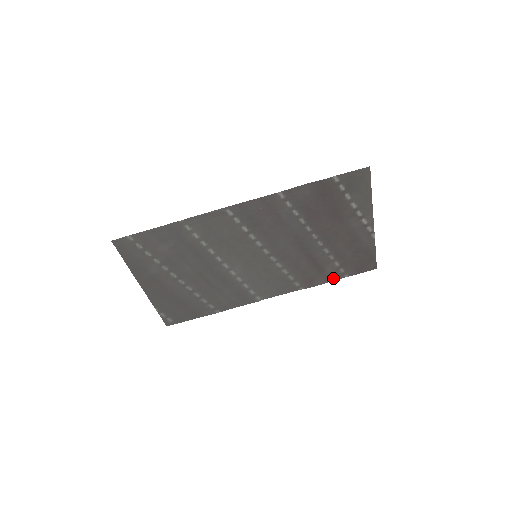
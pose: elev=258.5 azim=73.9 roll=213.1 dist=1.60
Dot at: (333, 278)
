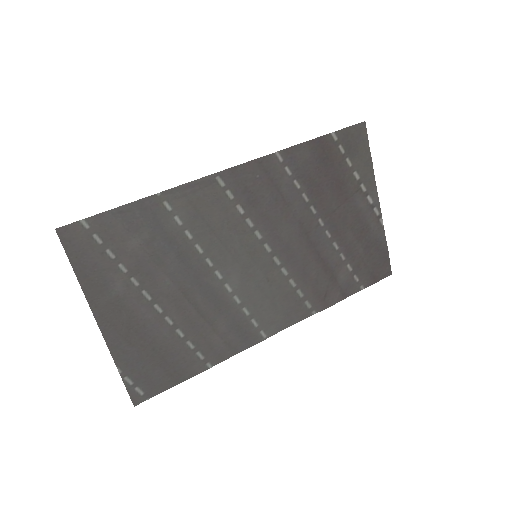
Dot at: (348, 292)
